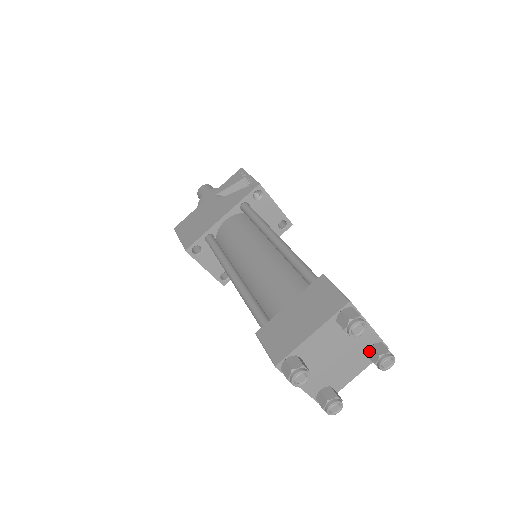
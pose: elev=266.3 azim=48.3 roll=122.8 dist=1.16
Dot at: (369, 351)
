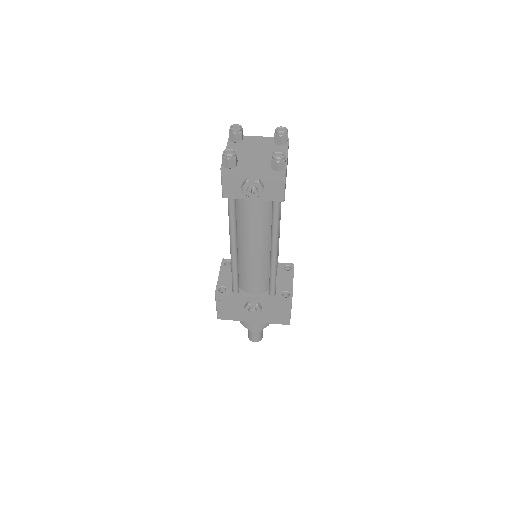
Dot at: occluded
